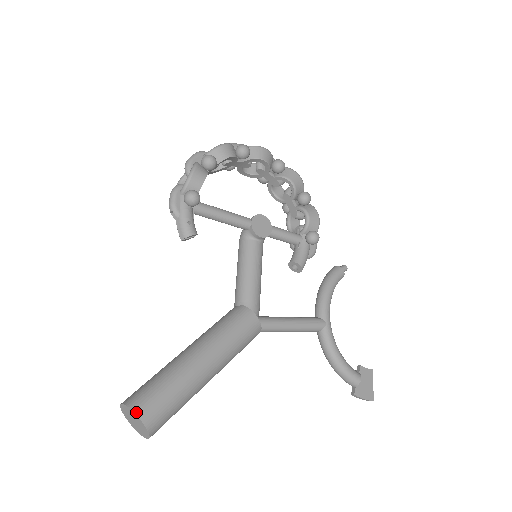
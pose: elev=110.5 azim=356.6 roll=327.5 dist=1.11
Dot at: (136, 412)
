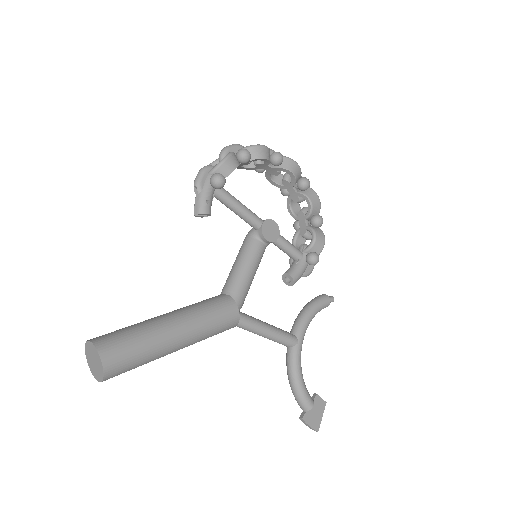
Dot at: (99, 351)
